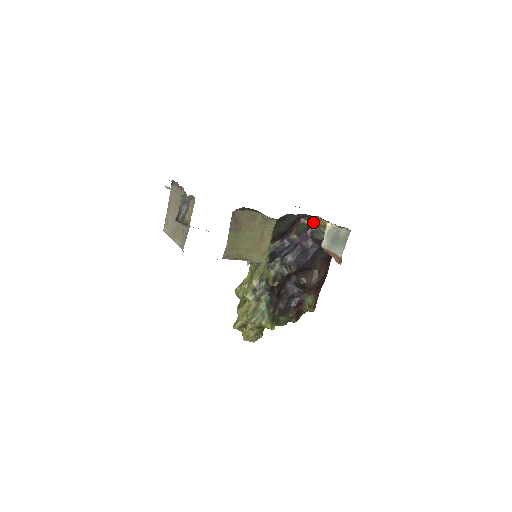
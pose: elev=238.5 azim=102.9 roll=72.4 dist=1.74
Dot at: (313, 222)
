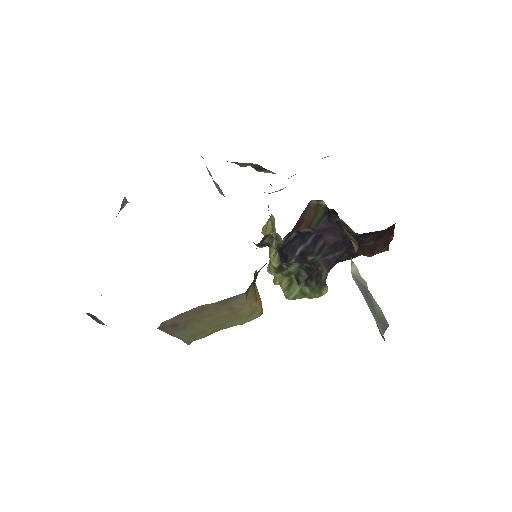
Dot at: occluded
